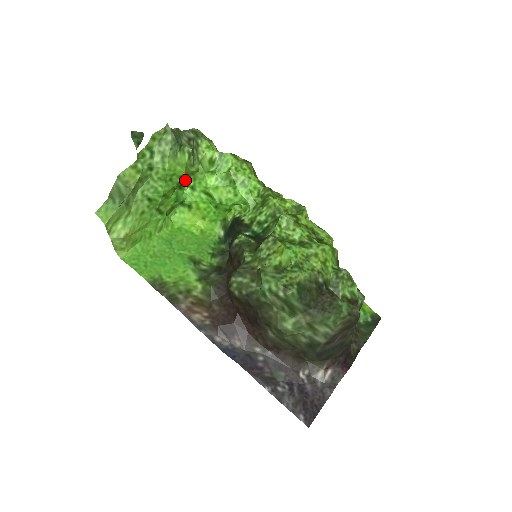
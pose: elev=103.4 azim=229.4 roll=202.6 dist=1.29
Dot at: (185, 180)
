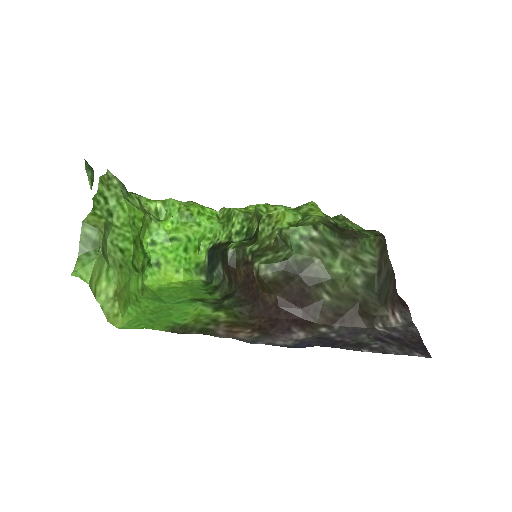
Dot at: (142, 237)
